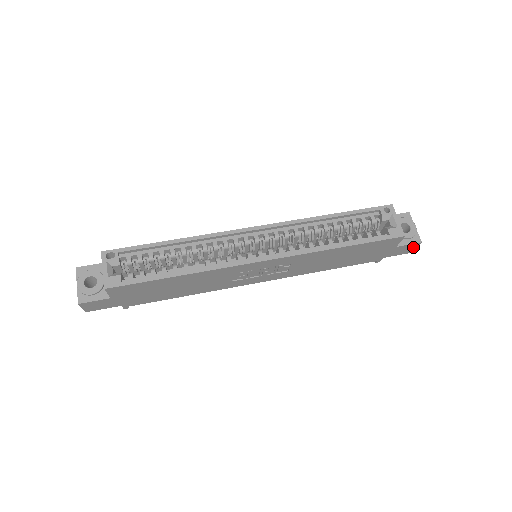
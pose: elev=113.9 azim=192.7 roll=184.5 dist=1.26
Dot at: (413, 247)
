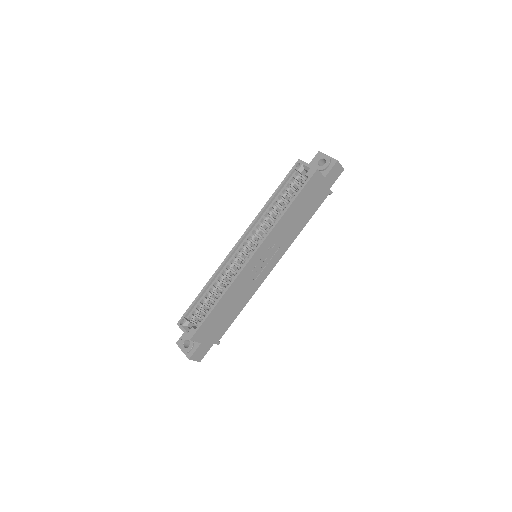
Dot at: (338, 167)
